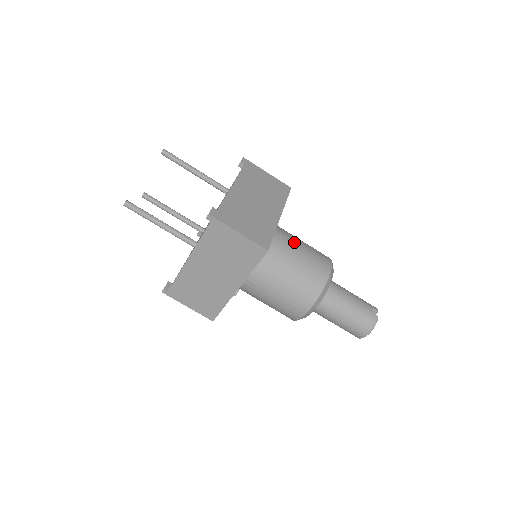
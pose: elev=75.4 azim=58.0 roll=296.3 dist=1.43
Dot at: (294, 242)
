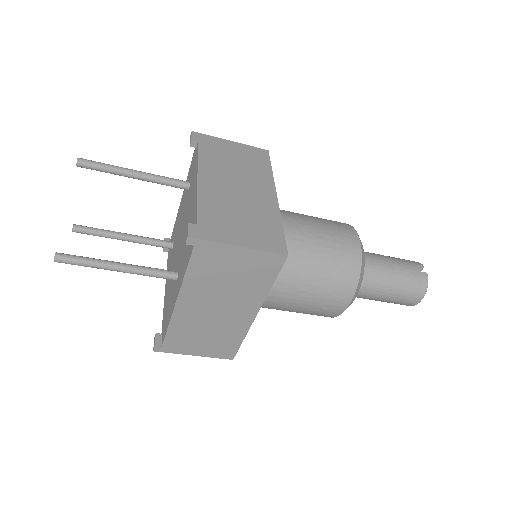
Dot at: (302, 222)
